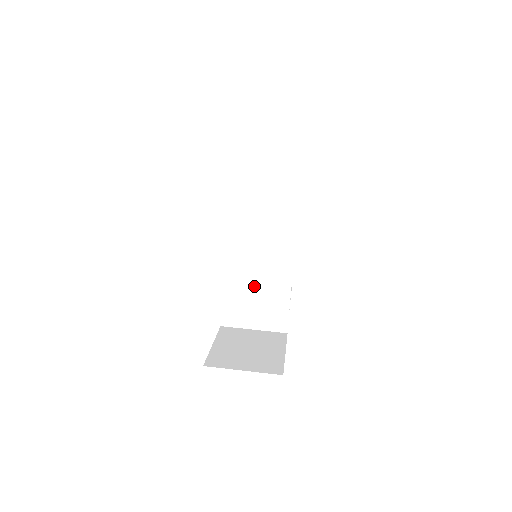
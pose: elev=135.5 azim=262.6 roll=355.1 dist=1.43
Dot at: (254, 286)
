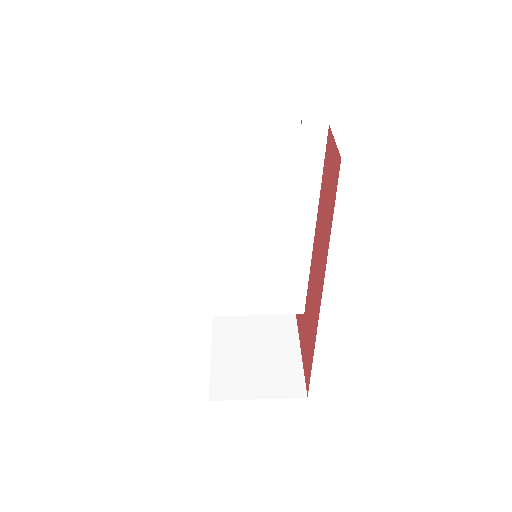
Dot at: (258, 294)
